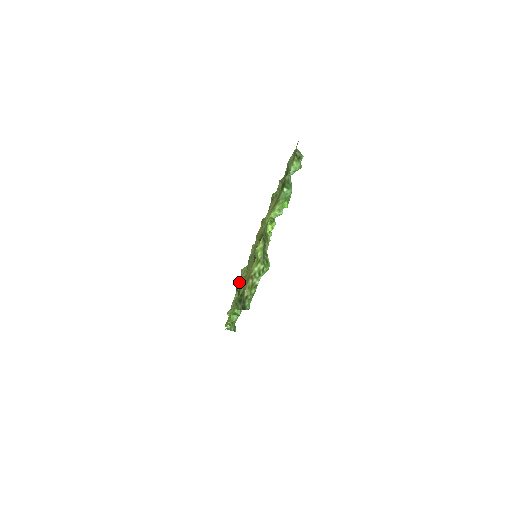
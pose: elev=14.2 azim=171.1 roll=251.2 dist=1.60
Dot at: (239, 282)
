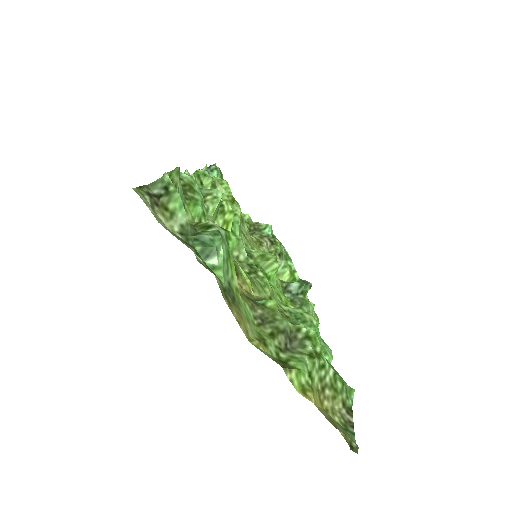
Dot at: occluded
